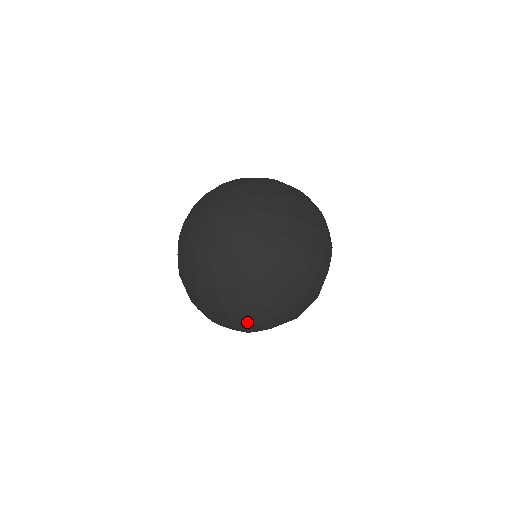
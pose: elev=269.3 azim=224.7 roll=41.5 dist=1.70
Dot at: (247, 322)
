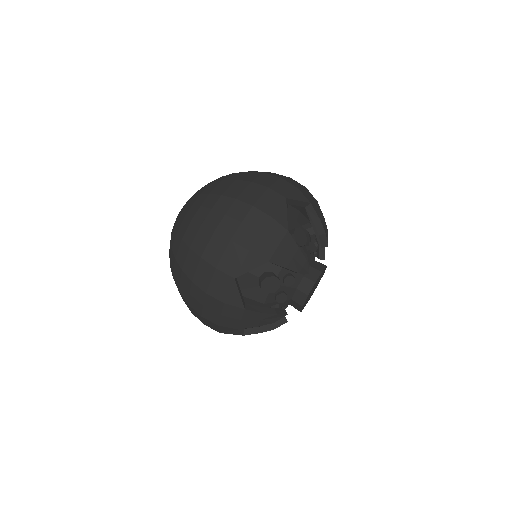
Dot at: (205, 276)
